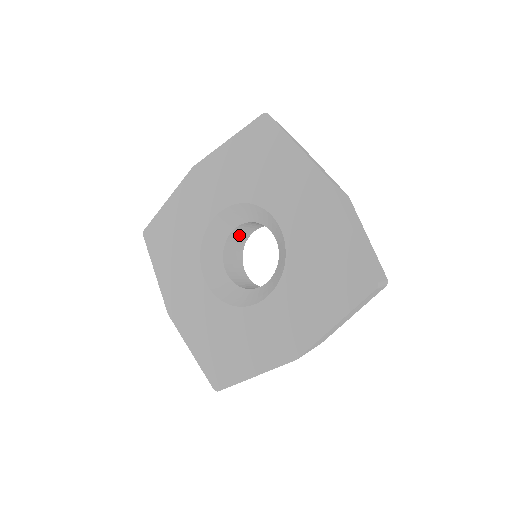
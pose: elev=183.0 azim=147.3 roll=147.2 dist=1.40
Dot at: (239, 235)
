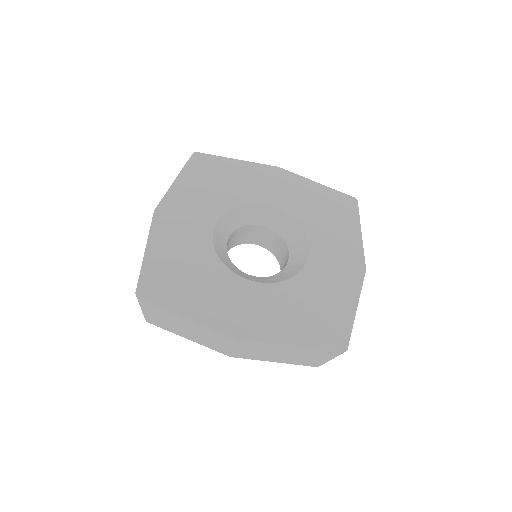
Dot at: (253, 233)
